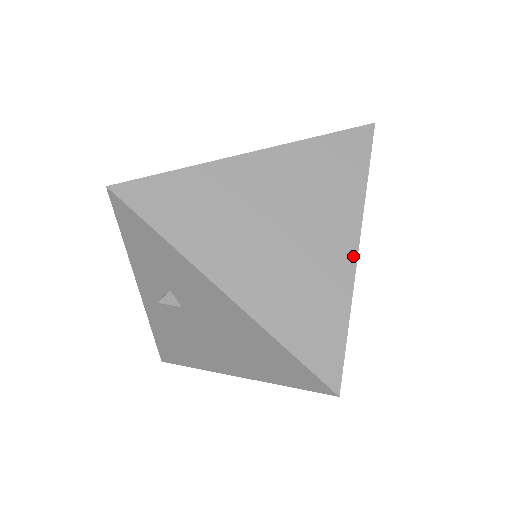
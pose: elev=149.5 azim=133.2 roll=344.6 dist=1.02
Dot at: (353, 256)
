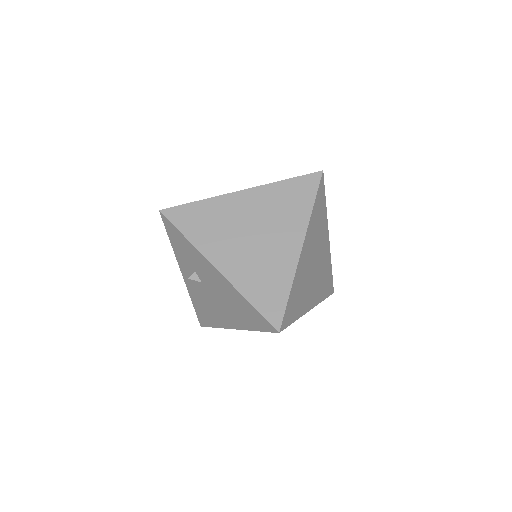
Dot at: (298, 252)
